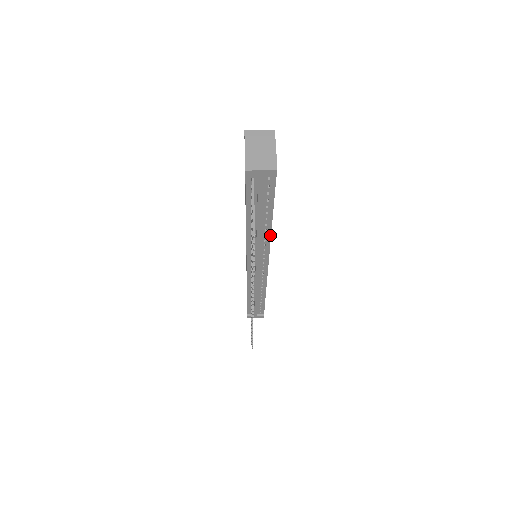
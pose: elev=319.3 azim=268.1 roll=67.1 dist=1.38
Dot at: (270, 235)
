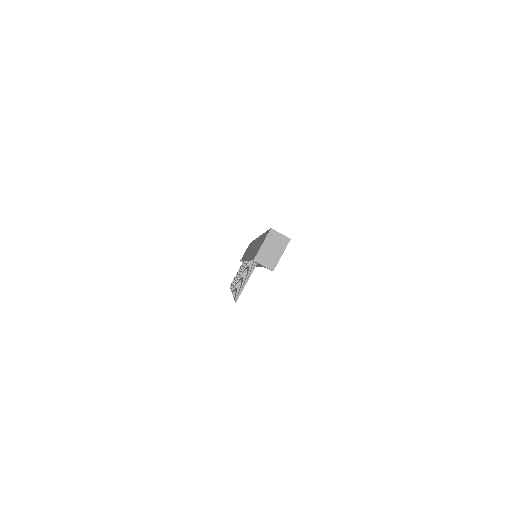
Dot at: (264, 267)
